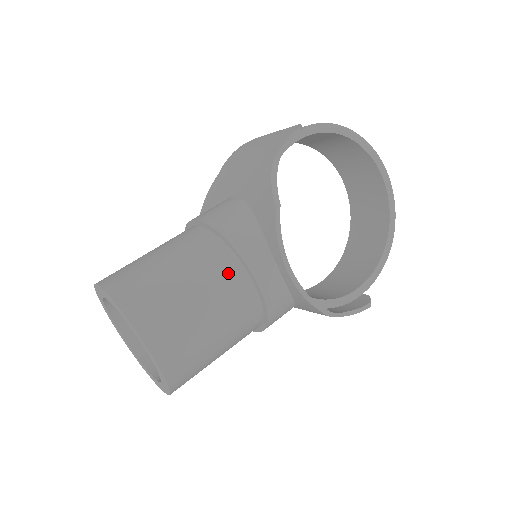
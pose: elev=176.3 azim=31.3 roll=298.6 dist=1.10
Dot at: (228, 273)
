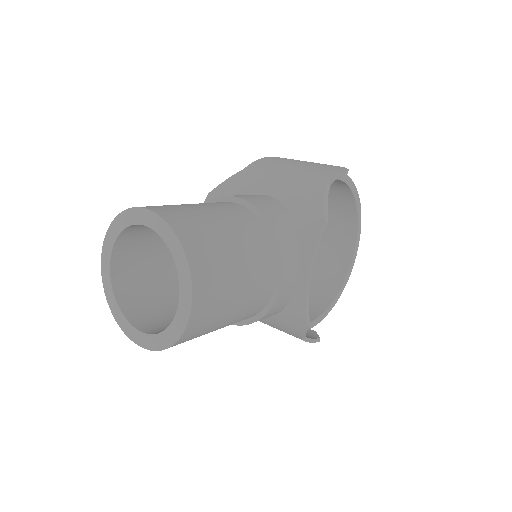
Dot at: (265, 258)
